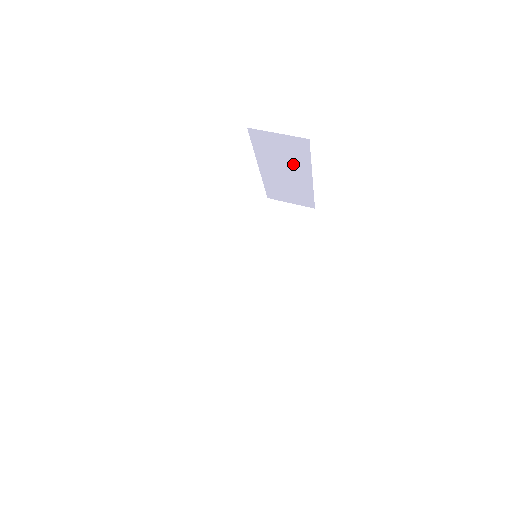
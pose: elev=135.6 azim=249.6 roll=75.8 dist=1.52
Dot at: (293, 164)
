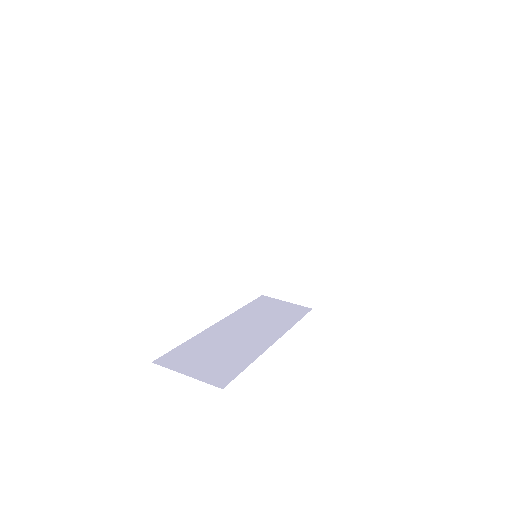
Dot at: (307, 221)
